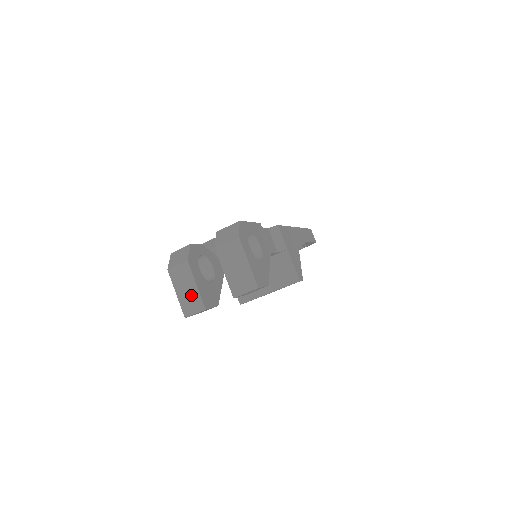
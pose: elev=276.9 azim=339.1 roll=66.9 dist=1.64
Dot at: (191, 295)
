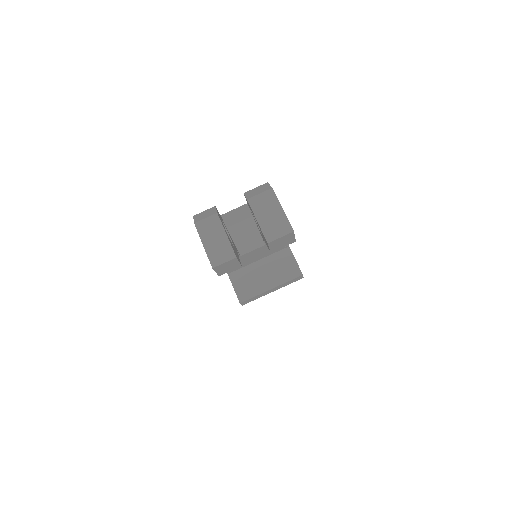
Dot at: (220, 245)
